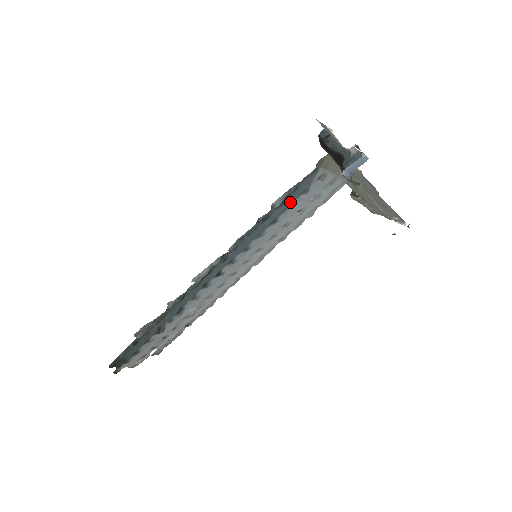
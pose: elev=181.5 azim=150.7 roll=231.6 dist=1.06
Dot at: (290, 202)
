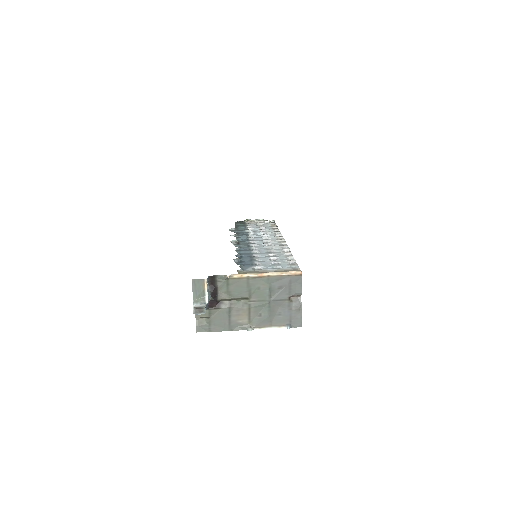
Dot at: (249, 261)
